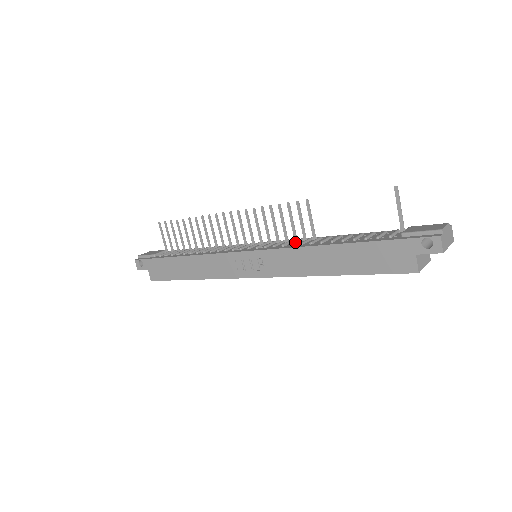
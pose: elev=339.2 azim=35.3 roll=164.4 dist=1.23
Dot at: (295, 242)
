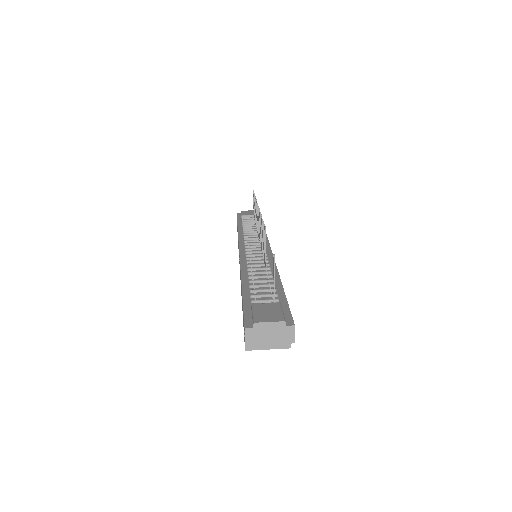
Dot at: (253, 261)
